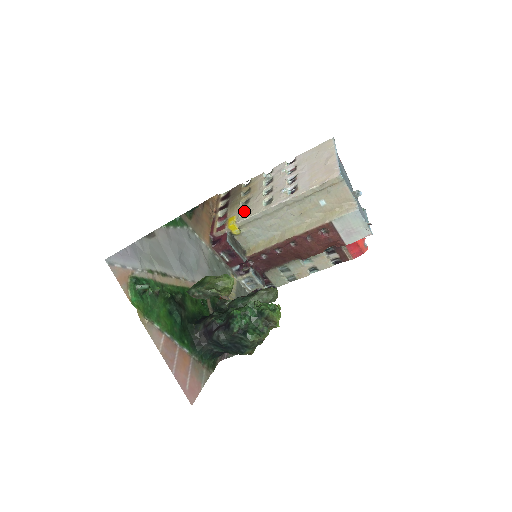
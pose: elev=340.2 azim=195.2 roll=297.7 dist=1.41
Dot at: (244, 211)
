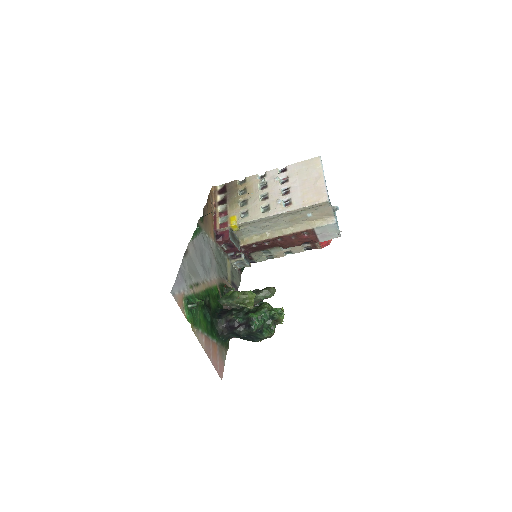
Dot at: (243, 212)
